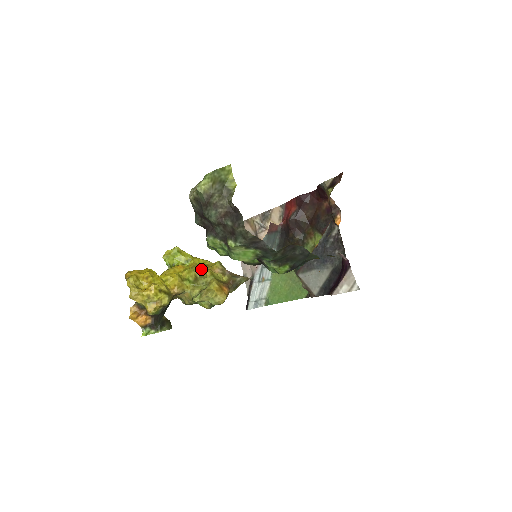
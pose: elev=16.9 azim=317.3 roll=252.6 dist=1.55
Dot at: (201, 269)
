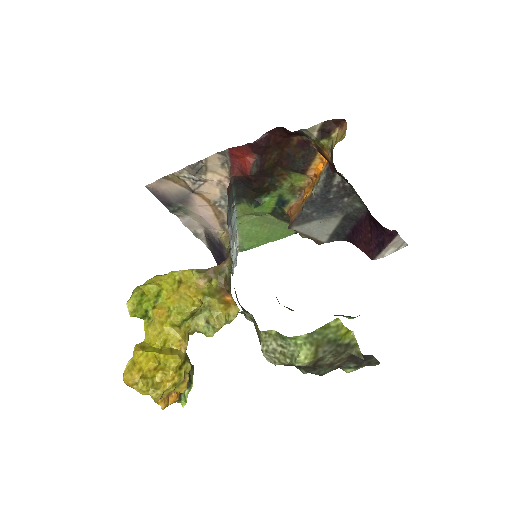
Dot at: (191, 301)
